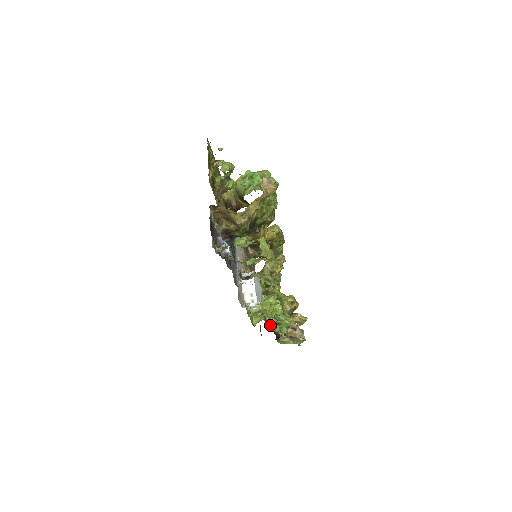
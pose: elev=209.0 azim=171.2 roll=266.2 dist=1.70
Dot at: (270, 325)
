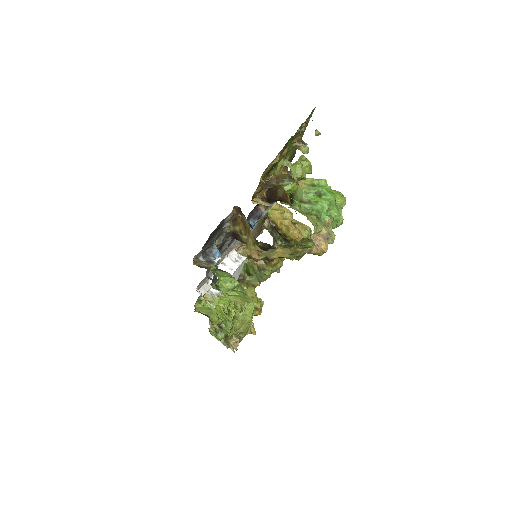
Dot at: occluded
